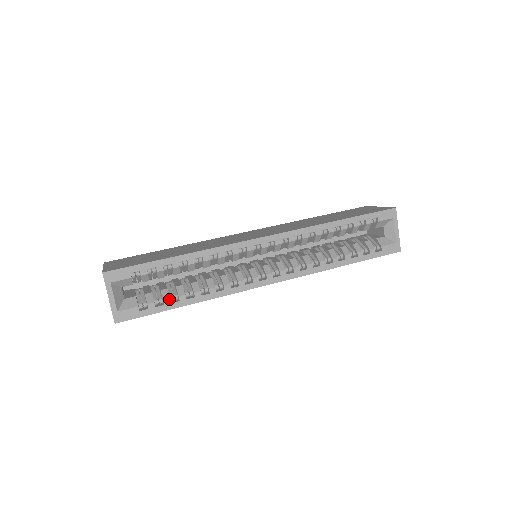
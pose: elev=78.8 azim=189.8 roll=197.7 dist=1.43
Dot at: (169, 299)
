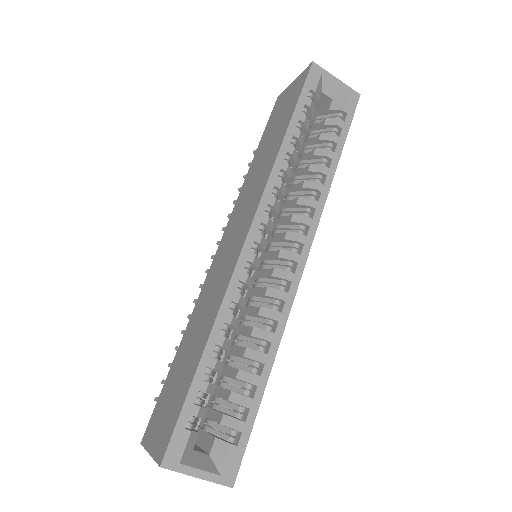
Dot at: (247, 398)
